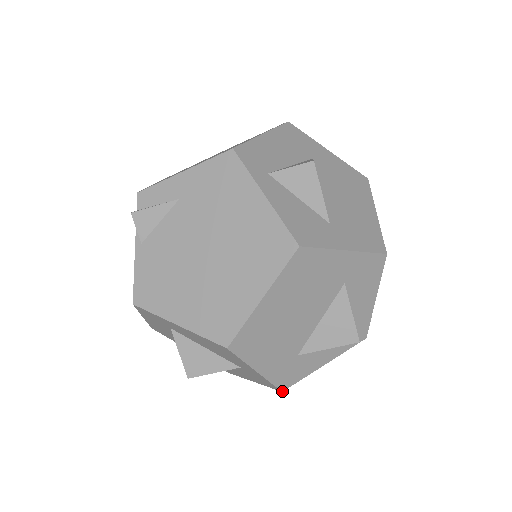
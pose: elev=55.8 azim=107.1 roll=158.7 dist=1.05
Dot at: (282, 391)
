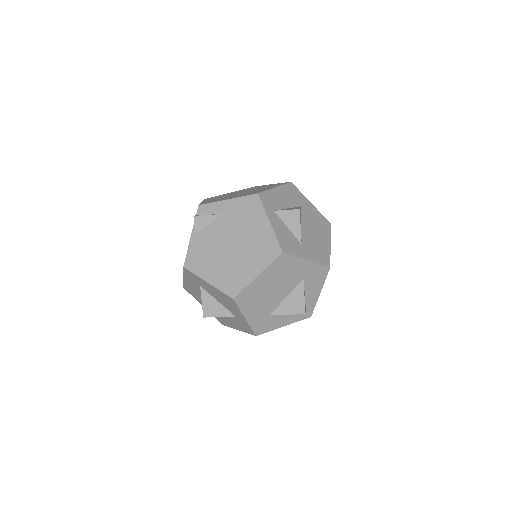
Dot at: occluded
